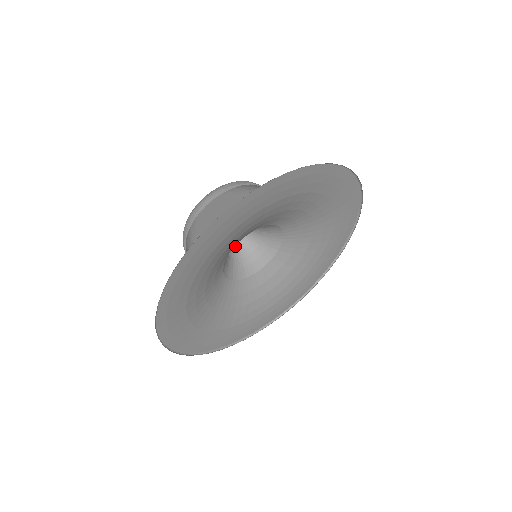
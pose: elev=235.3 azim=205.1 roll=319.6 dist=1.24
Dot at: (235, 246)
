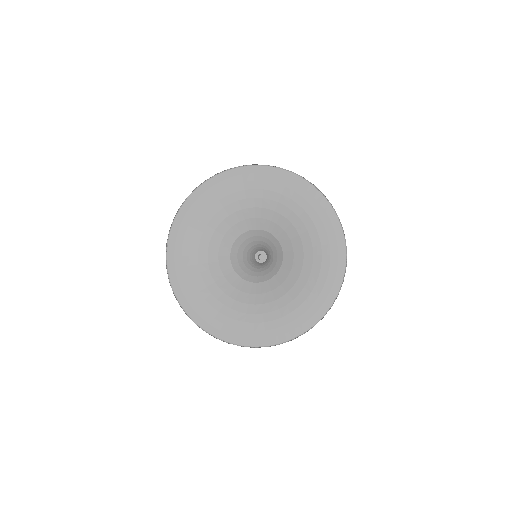
Dot at: (255, 265)
